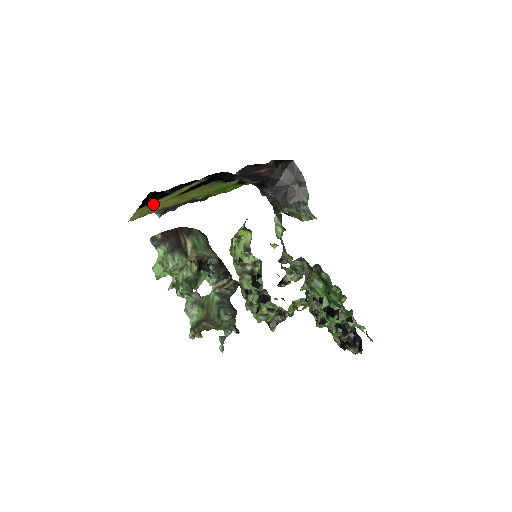
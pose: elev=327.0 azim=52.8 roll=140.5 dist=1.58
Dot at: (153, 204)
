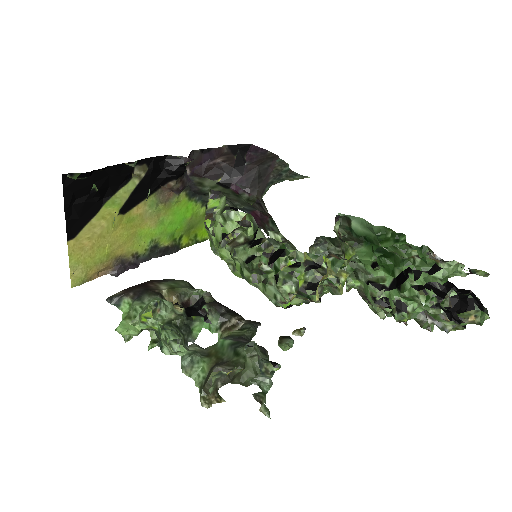
Dot at: (90, 233)
